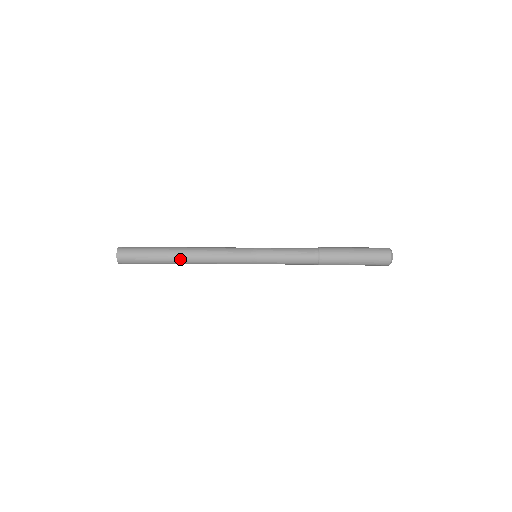
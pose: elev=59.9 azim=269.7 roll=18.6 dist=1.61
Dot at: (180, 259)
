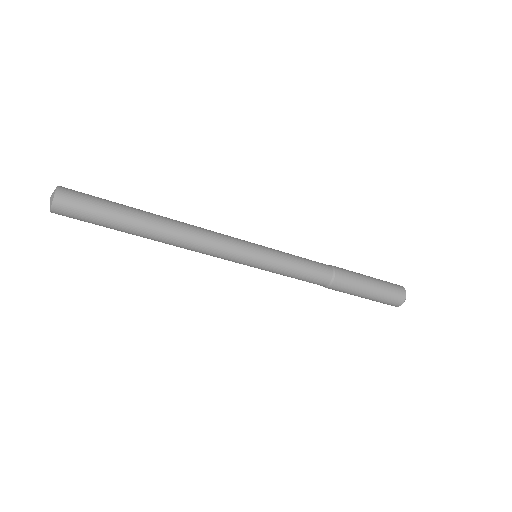
Dot at: (151, 239)
